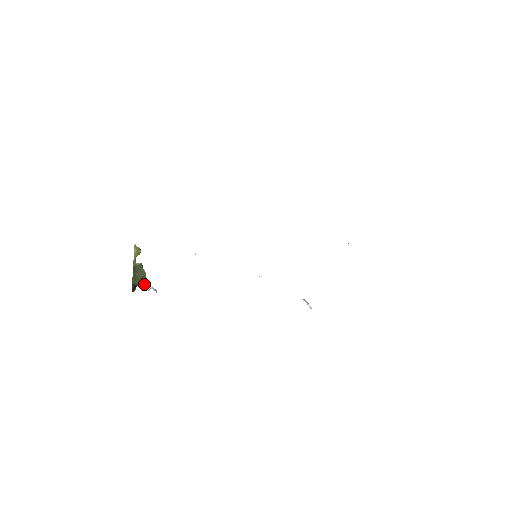
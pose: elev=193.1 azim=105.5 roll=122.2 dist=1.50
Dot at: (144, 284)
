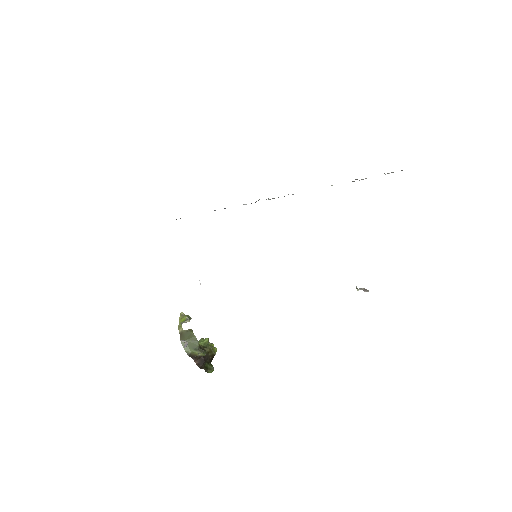
Dot at: (204, 353)
